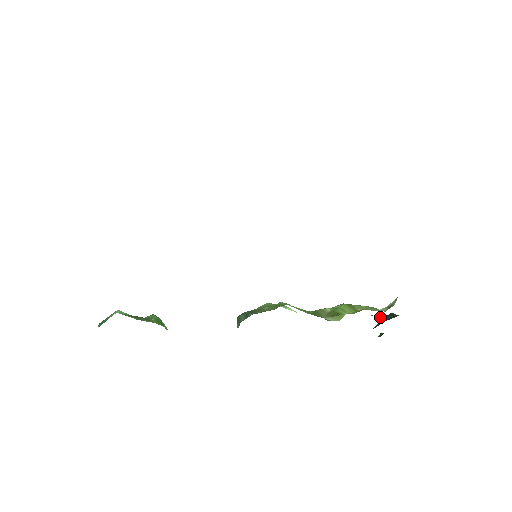
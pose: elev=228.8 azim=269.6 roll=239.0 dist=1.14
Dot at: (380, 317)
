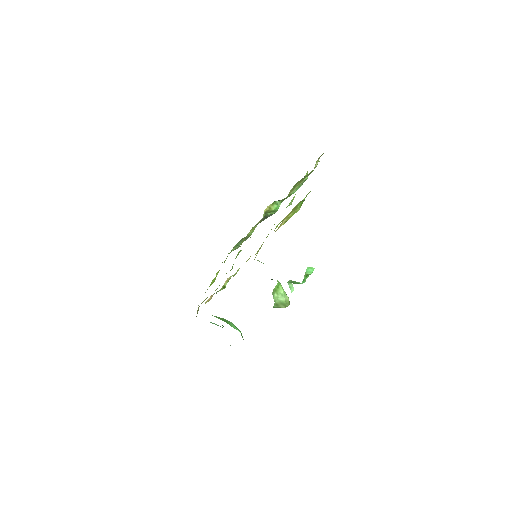
Dot at: occluded
